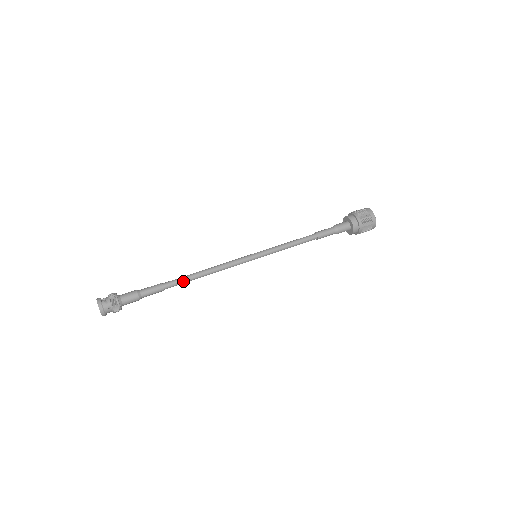
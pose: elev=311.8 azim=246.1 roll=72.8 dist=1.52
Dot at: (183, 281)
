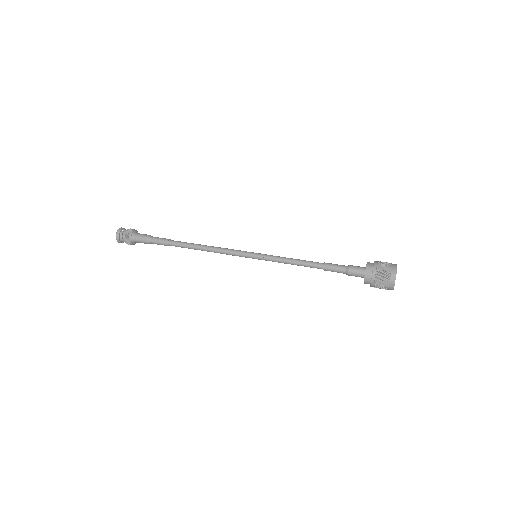
Dot at: (185, 246)
